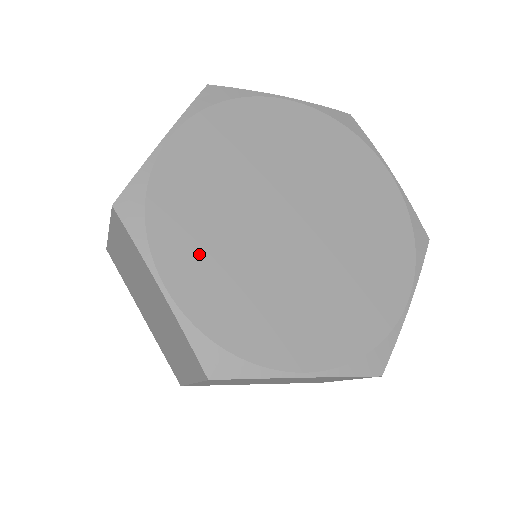
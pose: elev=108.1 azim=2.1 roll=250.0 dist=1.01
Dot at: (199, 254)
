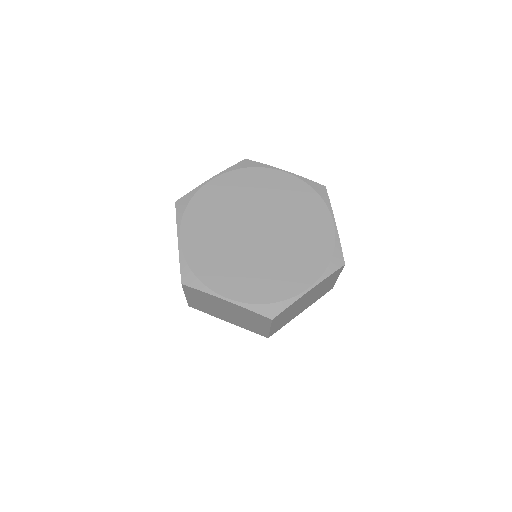
Dot at: (230, 275)
